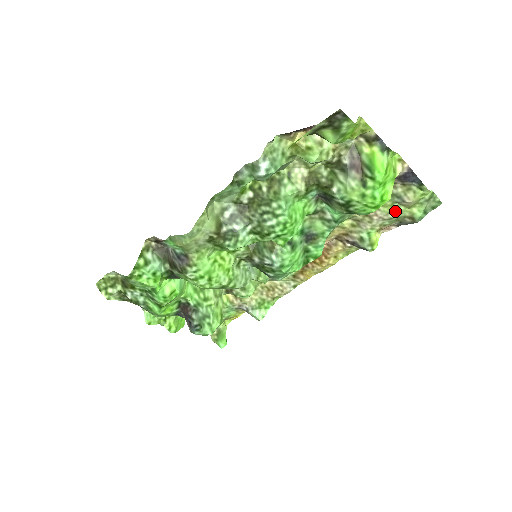
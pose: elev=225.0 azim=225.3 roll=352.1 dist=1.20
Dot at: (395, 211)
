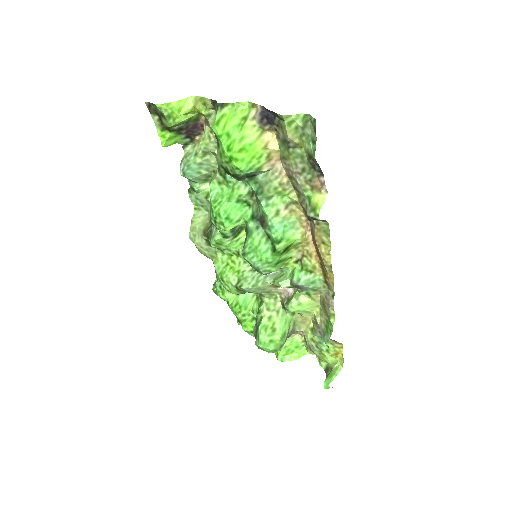
Dot at: (298, 158)
